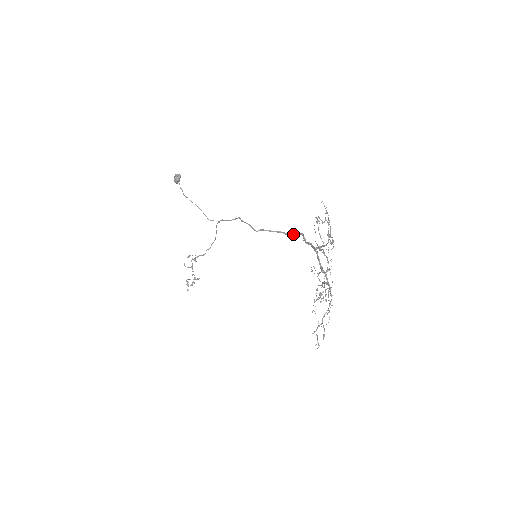
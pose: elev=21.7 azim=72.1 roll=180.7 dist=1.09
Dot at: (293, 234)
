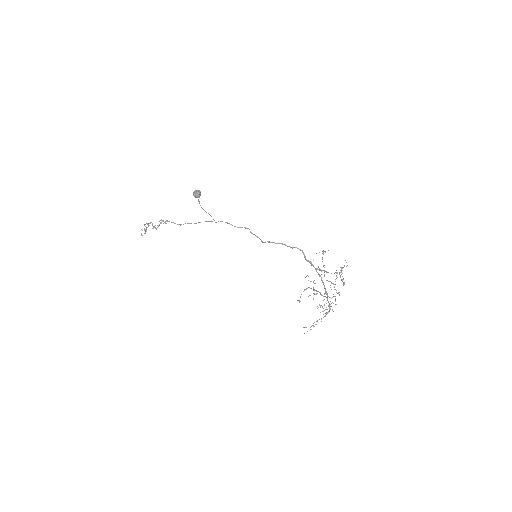
Dot at: (292, 247)
